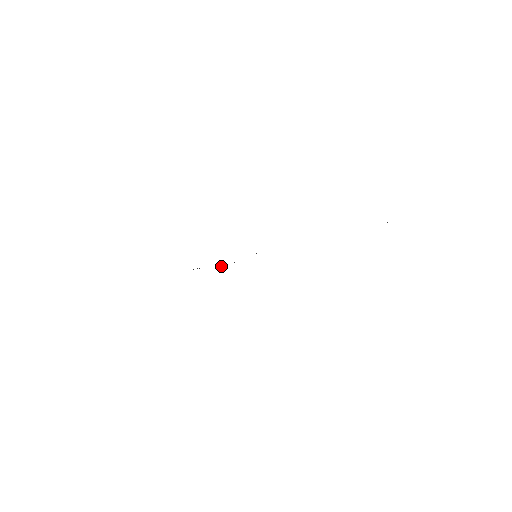
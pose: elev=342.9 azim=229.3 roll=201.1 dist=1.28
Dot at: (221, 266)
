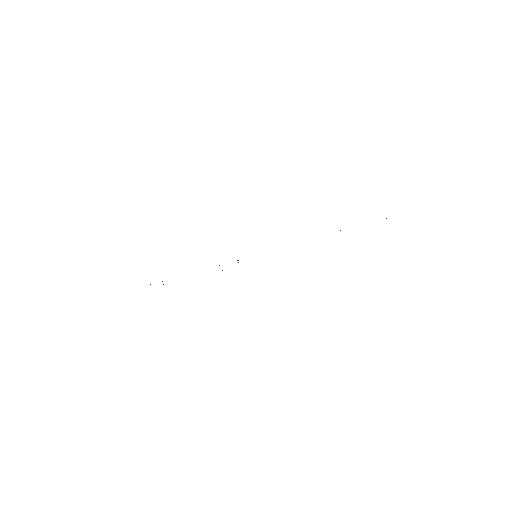
Dot at: occluded
